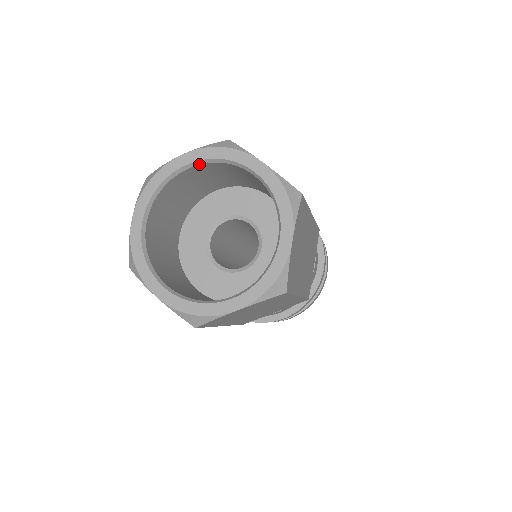
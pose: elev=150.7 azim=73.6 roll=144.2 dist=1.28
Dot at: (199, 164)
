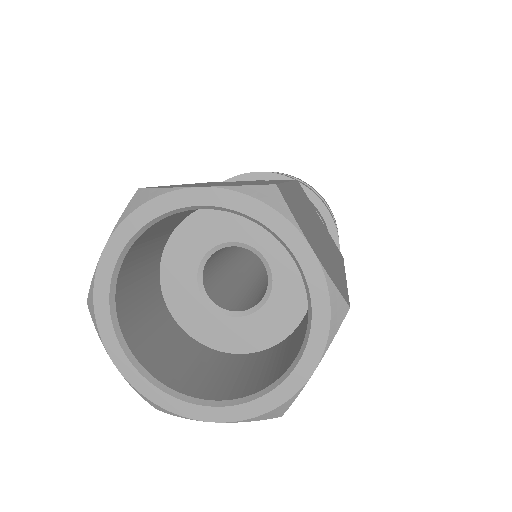
Dot at: (221, 209)
